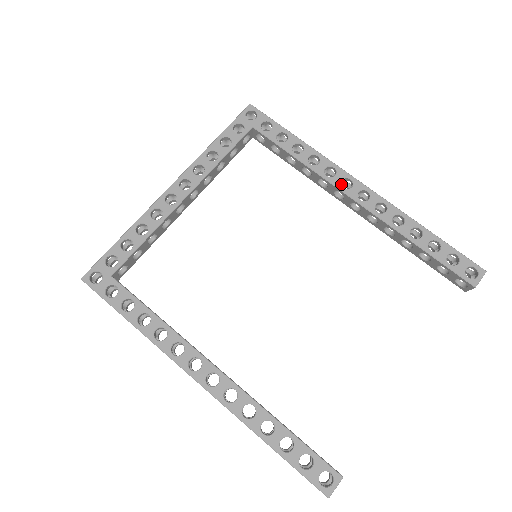
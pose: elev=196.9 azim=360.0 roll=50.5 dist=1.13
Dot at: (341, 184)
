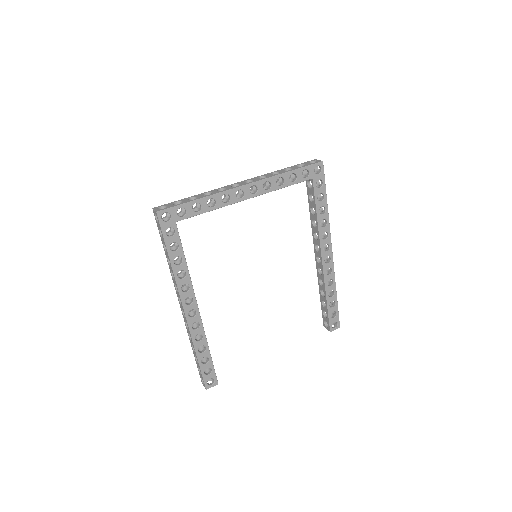
Dot at: occluded
